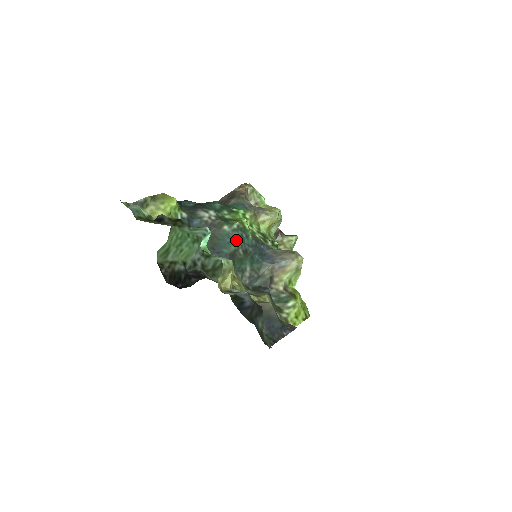
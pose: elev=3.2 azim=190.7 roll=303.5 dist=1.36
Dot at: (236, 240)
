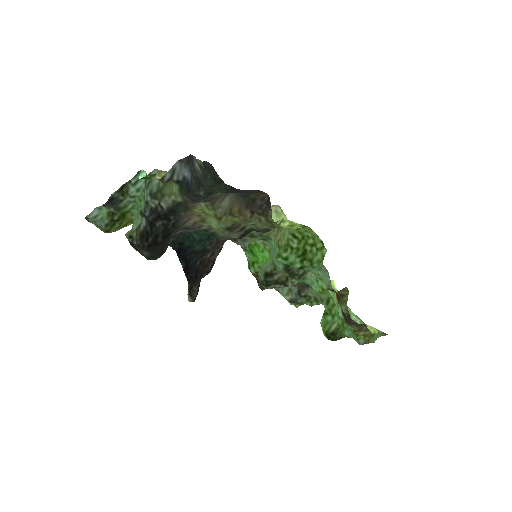
Dot at: occluded
